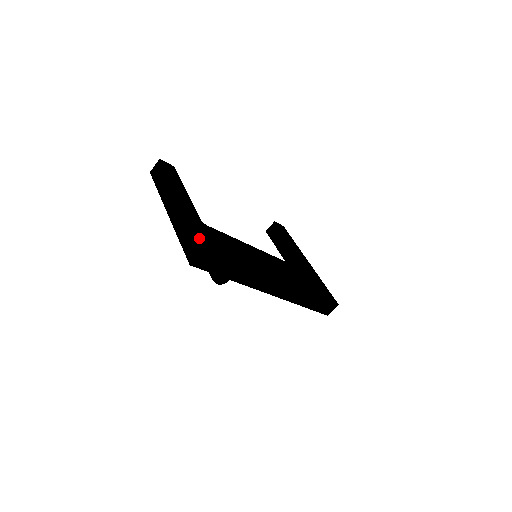
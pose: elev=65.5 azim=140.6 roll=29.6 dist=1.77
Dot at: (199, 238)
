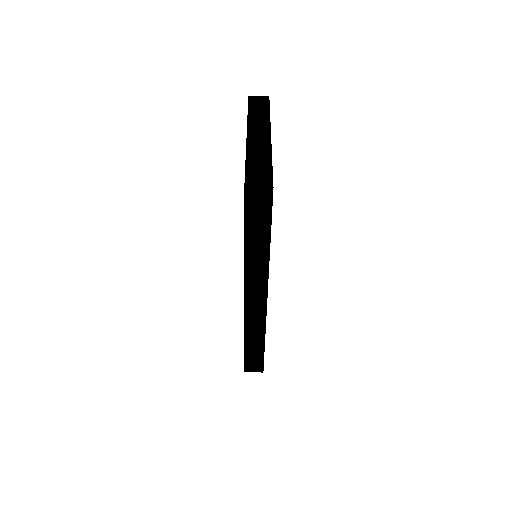
Dot at: occluded
